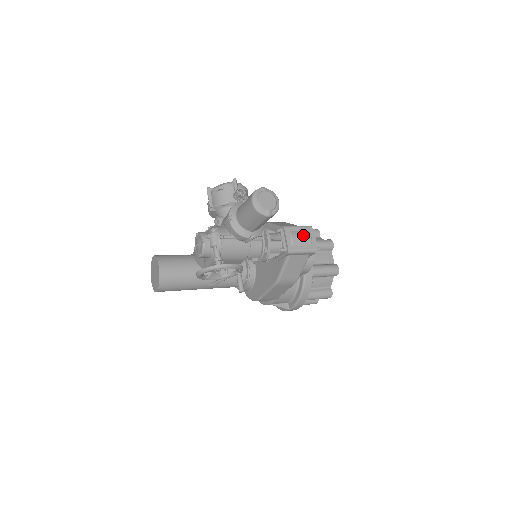
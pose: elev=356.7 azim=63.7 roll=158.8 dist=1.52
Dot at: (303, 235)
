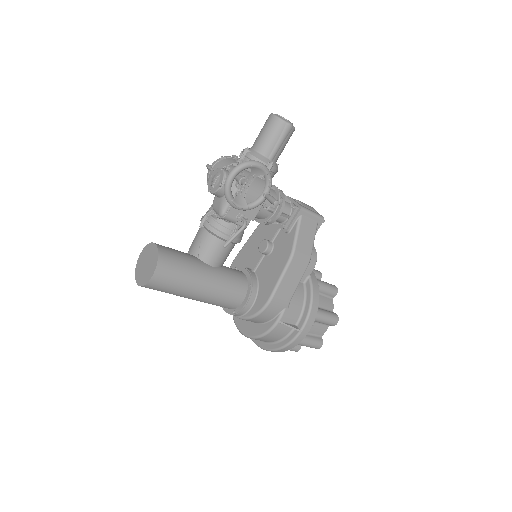
Dot at: occluded
